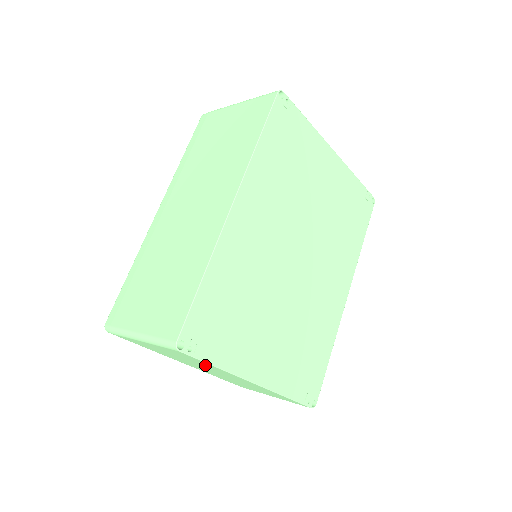
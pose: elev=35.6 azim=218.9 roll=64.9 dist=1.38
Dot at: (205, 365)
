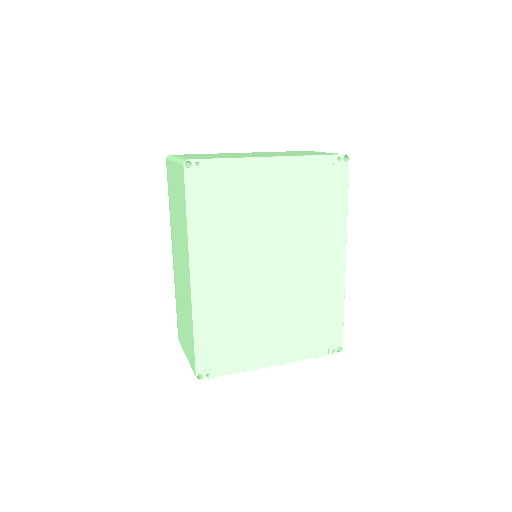
Dot at: occluded
